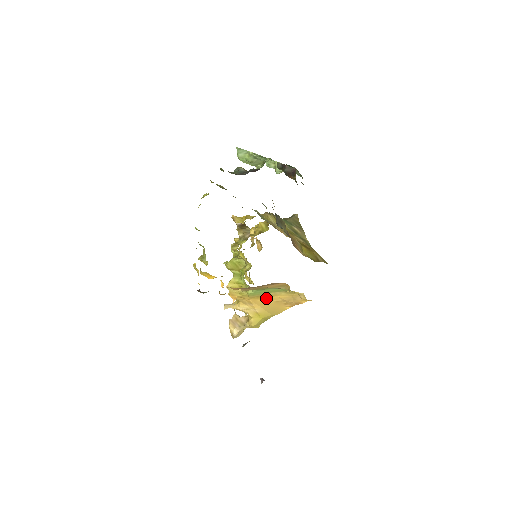
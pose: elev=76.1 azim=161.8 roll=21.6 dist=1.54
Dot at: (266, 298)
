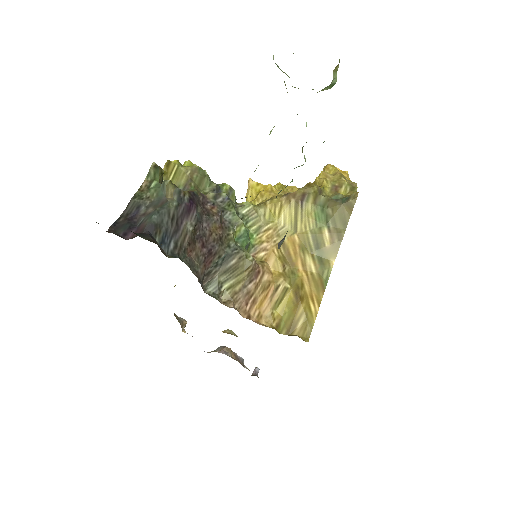
Dot at: occluded
